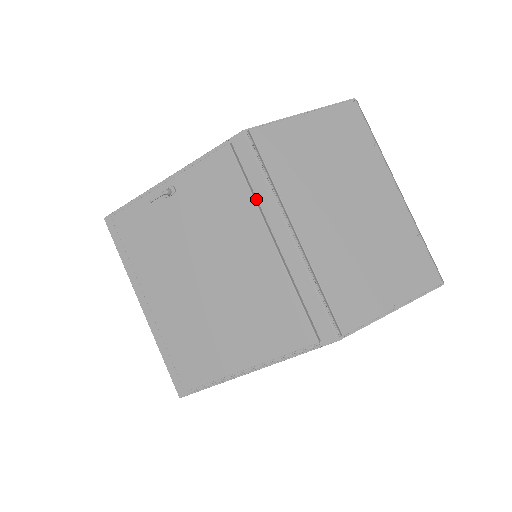
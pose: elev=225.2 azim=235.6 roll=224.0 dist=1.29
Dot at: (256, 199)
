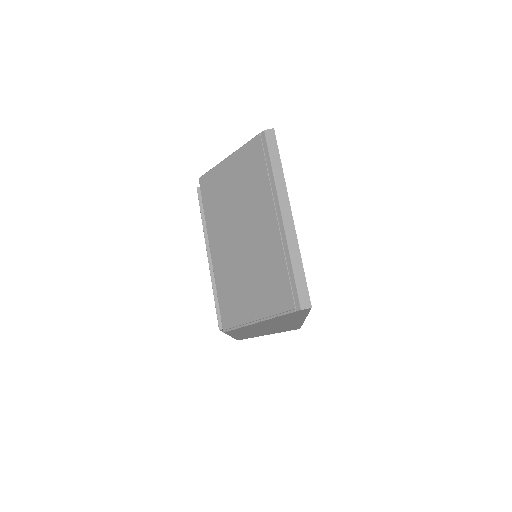
Dot at: (205, 226)
